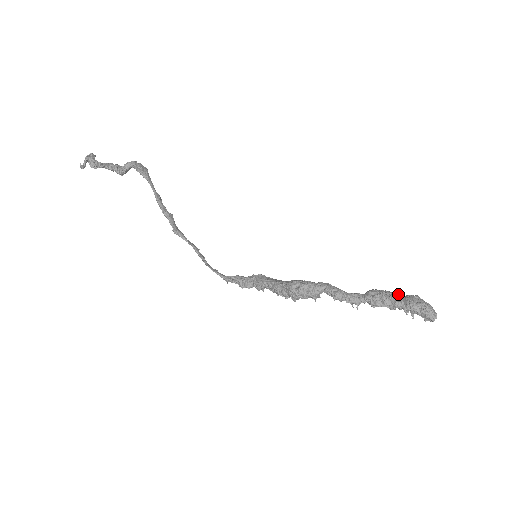
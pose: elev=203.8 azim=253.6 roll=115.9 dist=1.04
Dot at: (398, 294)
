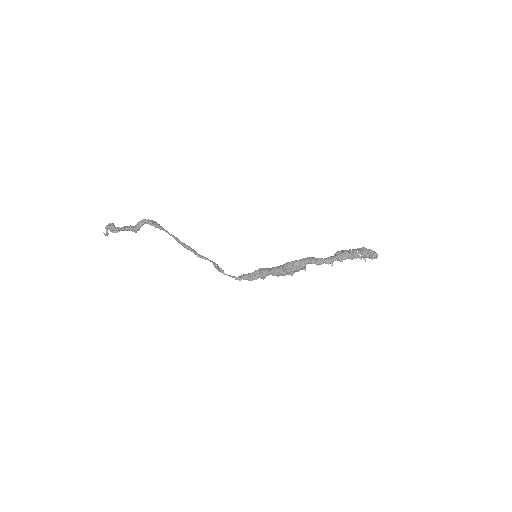
Dot at: (352, 249)
